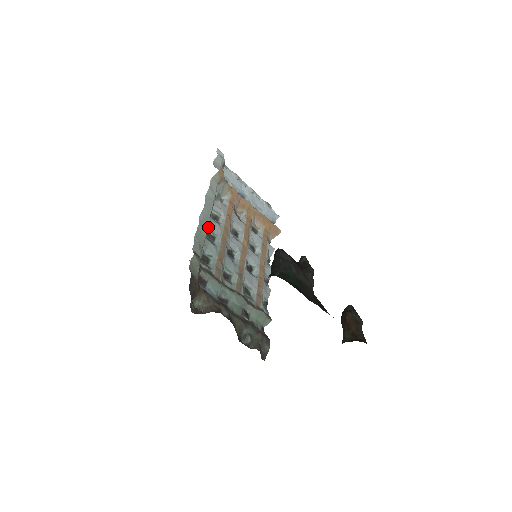
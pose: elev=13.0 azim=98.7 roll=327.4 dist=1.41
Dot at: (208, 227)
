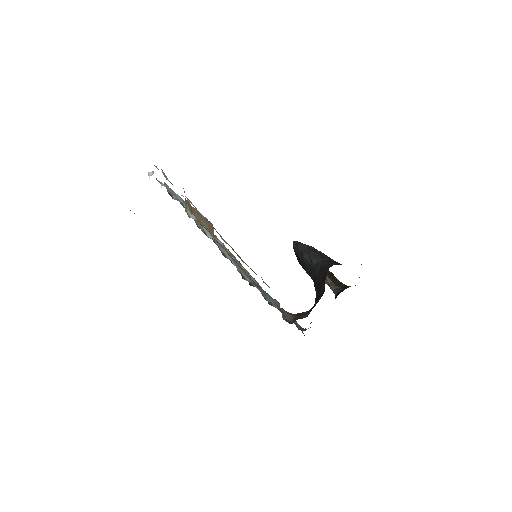
Dot at: occluded
